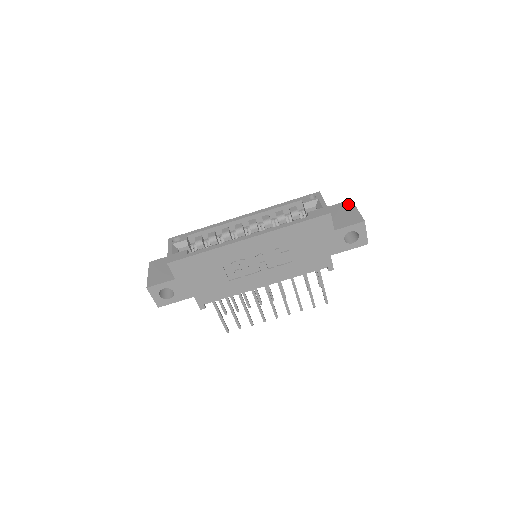
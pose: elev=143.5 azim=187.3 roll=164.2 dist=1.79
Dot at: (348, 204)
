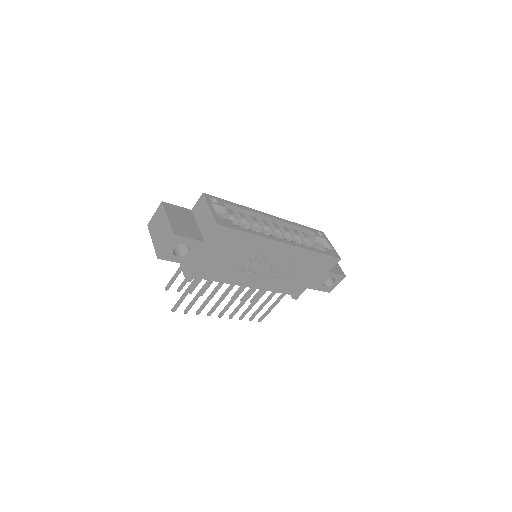
Dot at: occluded
